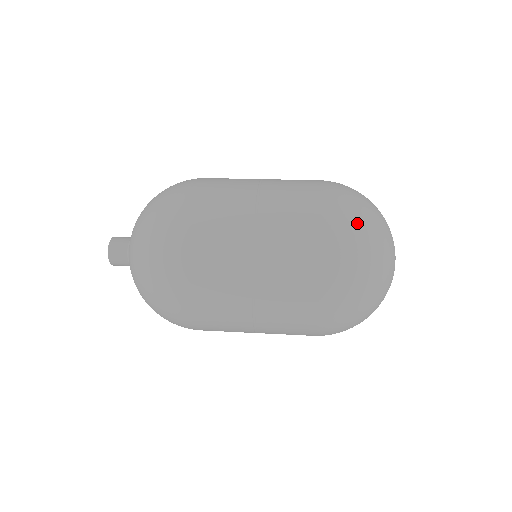
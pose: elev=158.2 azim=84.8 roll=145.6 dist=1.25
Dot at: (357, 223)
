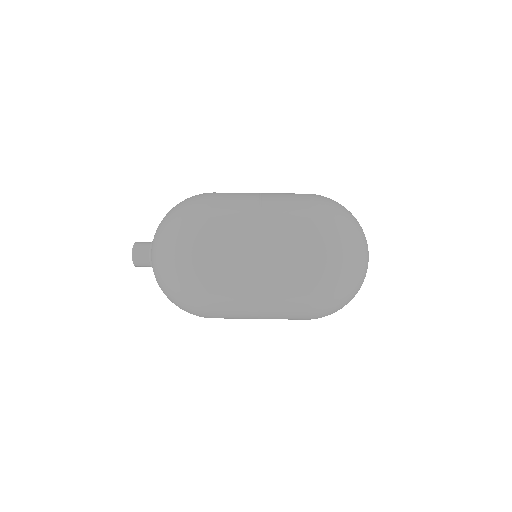
Dot at: (334, 311)
